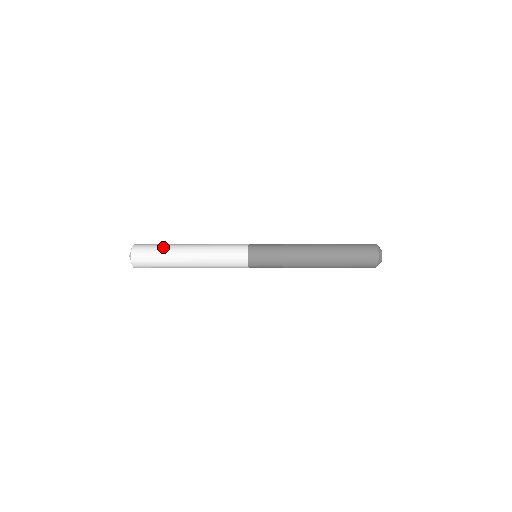
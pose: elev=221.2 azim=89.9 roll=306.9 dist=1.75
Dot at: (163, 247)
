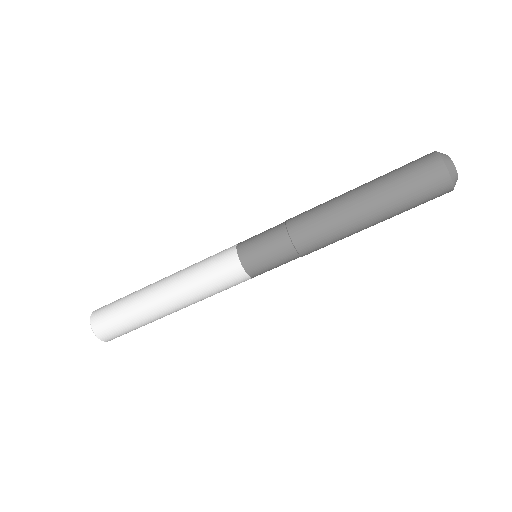
Dot at: occluded
